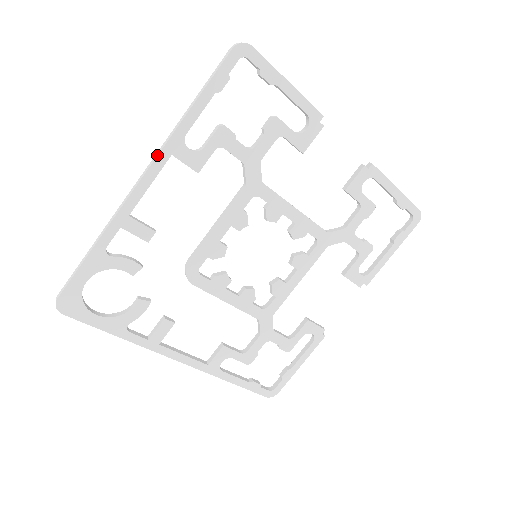
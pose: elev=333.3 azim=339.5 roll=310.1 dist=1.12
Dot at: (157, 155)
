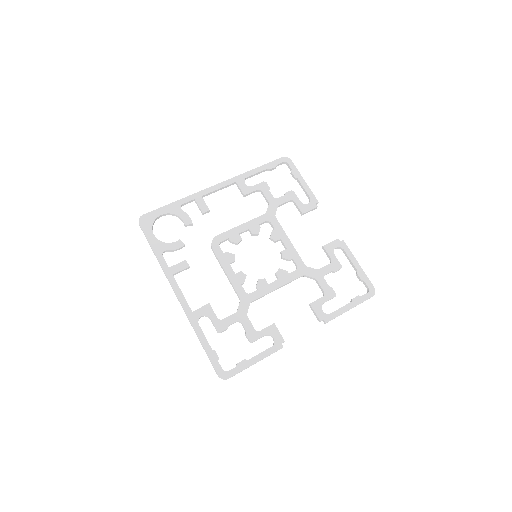
Dot at: (229, 179)
